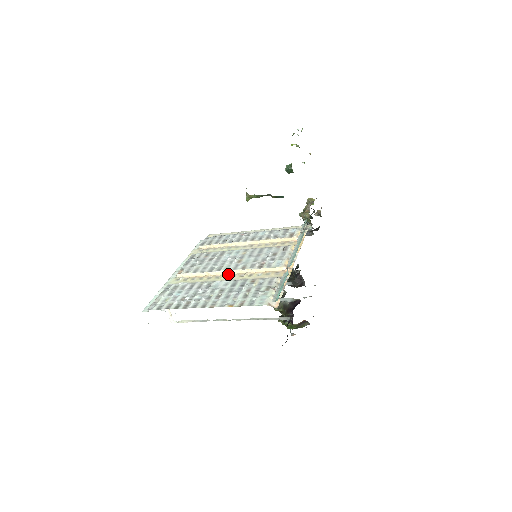
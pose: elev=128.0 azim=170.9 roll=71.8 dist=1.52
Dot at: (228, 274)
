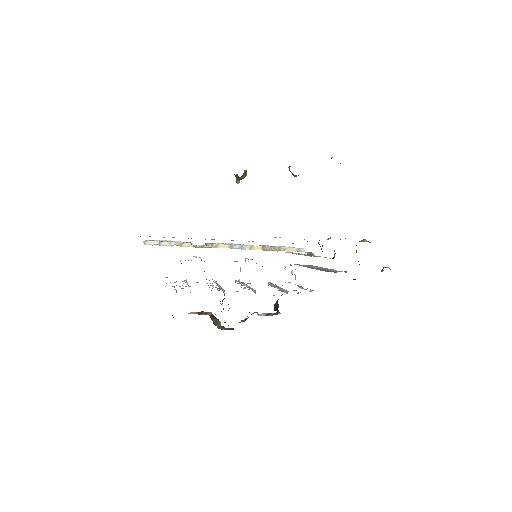
Dot at: occluded
